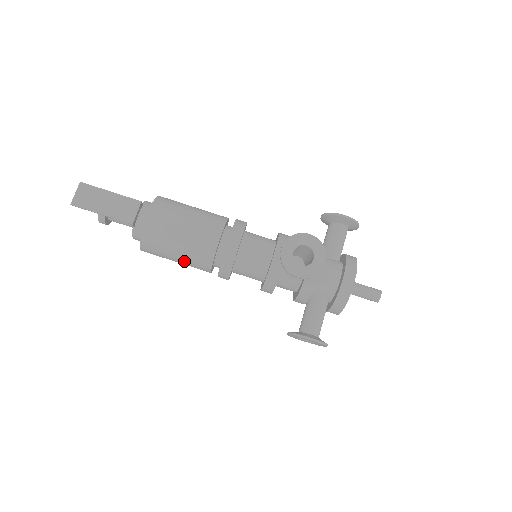
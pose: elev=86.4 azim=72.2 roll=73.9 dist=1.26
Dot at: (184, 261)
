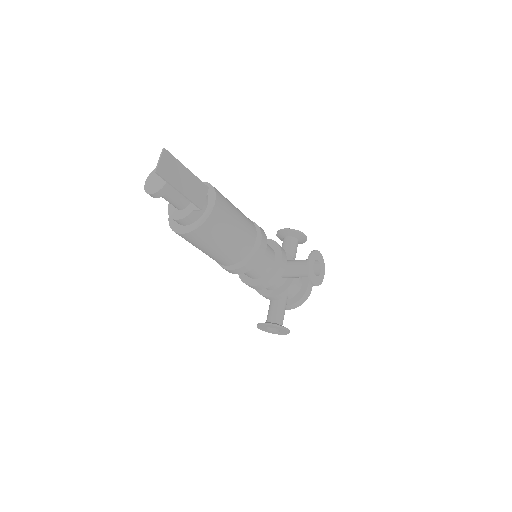
Dot at: (219, 253)
